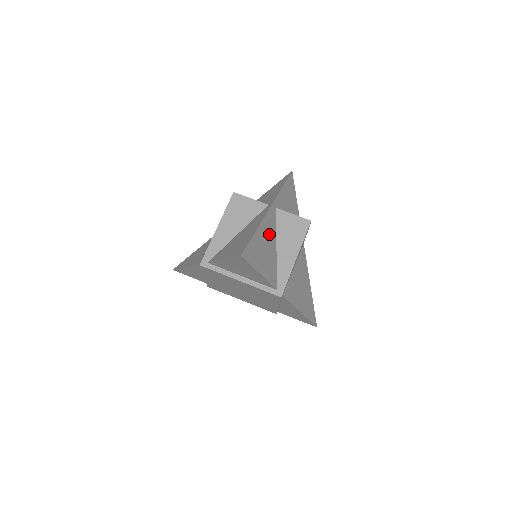
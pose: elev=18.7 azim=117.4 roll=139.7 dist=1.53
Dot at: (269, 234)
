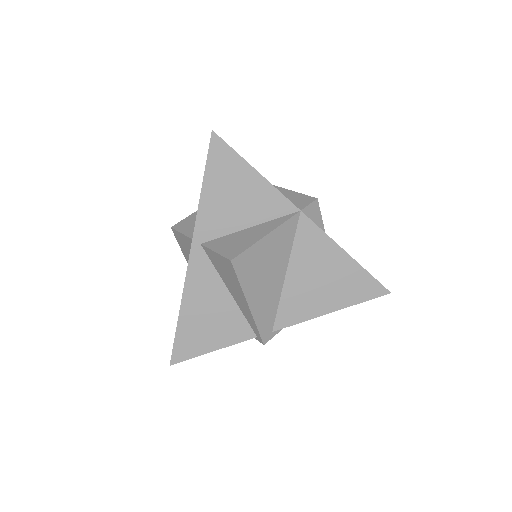
Dot at: (206, 292)
